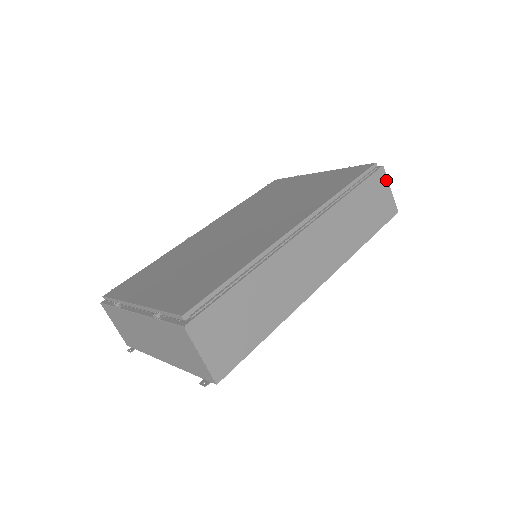
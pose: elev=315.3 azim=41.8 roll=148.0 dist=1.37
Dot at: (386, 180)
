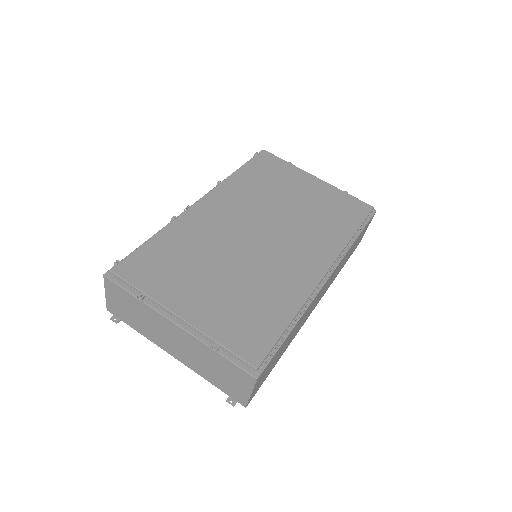
Dot at: occluded
